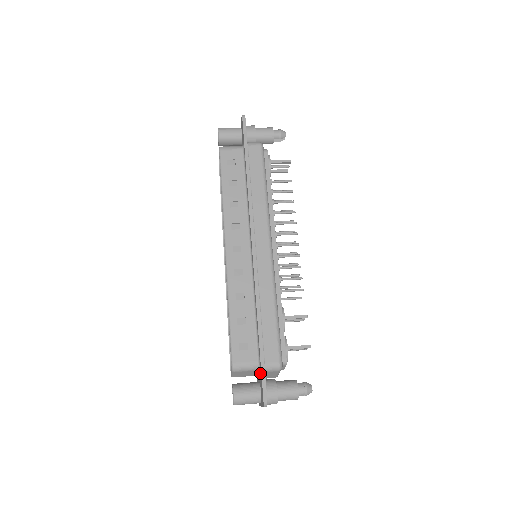
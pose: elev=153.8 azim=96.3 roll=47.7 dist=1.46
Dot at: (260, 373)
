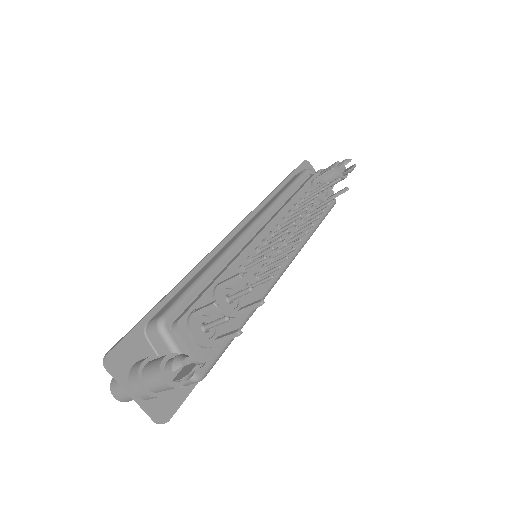
Dot at: (142, 338)
